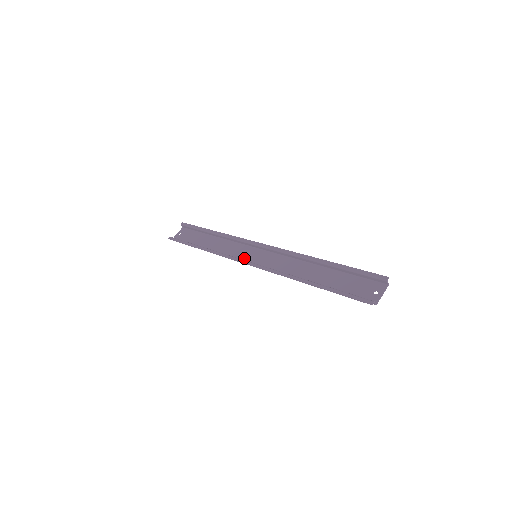
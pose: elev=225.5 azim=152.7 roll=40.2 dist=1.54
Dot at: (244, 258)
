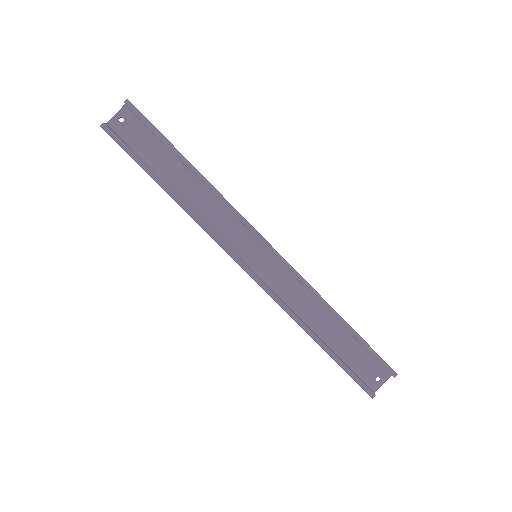
Dot at: (238, 248)
